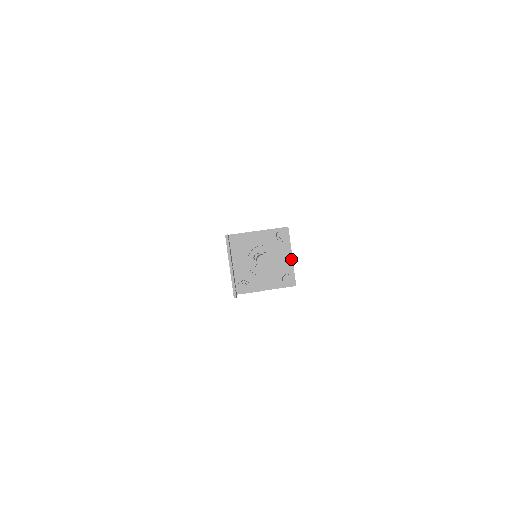
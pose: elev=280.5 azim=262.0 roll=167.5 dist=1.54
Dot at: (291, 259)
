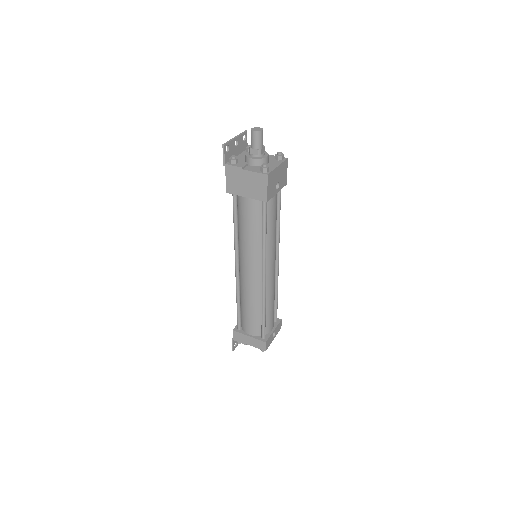
Dot at: (276, 166)
